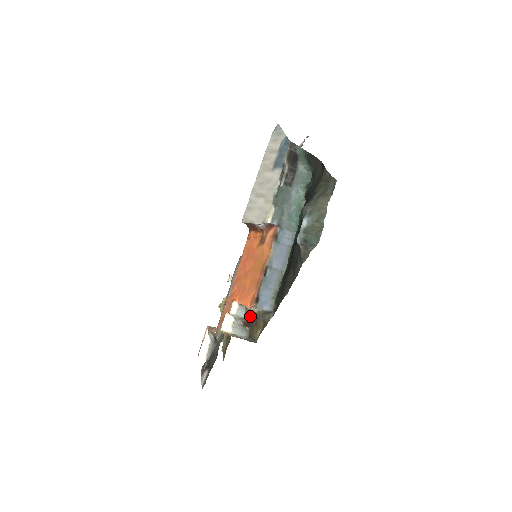
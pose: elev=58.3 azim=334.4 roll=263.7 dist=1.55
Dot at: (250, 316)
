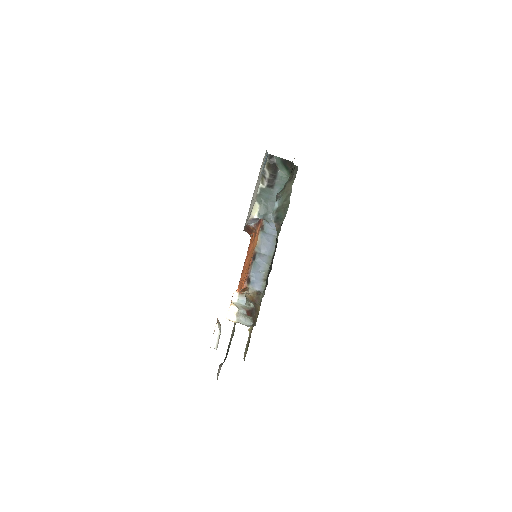
Dot at: (250, 303)
